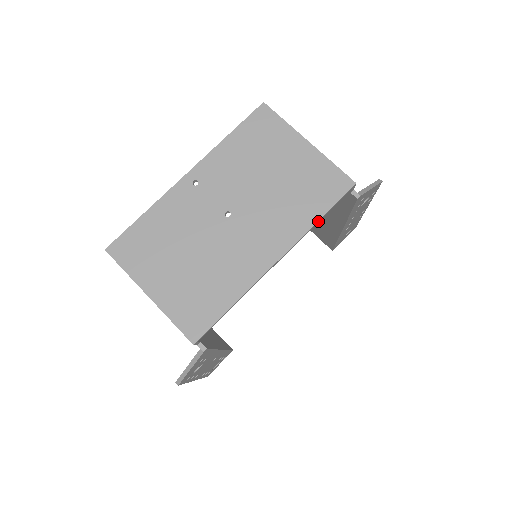
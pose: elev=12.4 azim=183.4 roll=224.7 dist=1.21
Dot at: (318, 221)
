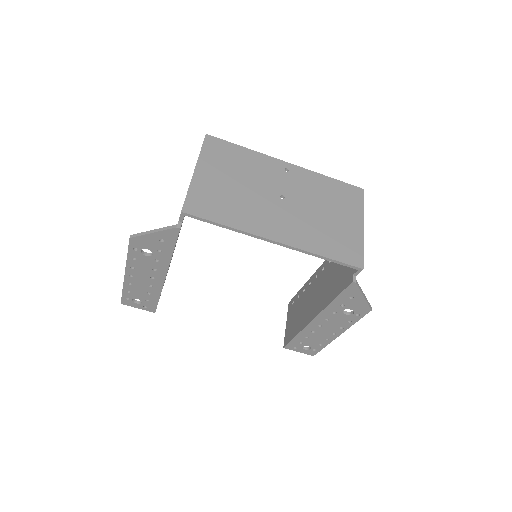
Dot at: (321, 257)
